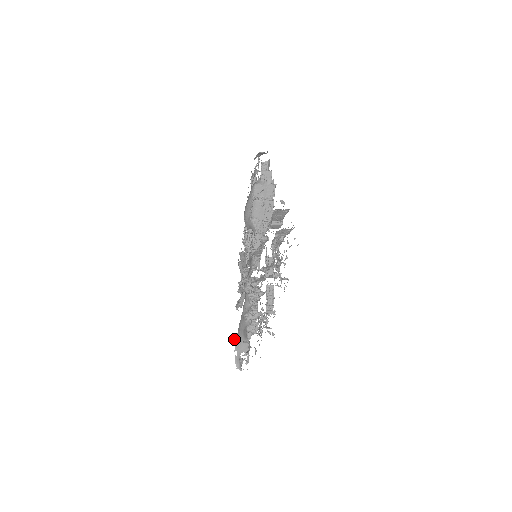
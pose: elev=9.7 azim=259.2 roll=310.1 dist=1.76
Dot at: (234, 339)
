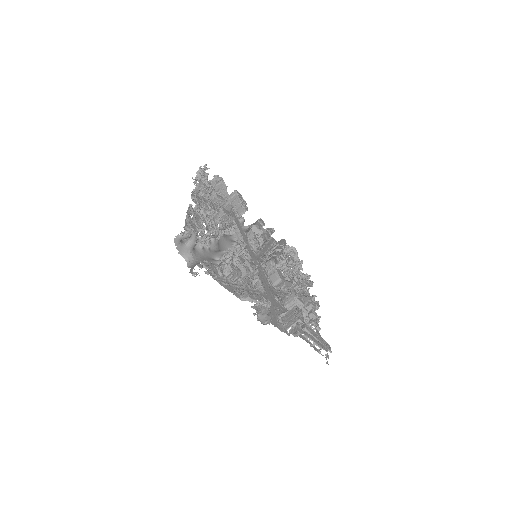
Dot at: (192, 264)
